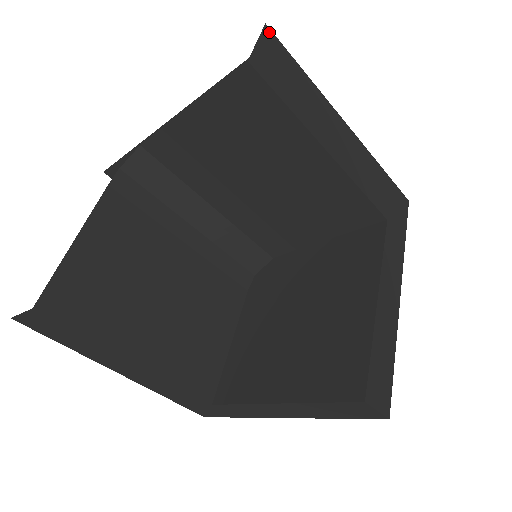
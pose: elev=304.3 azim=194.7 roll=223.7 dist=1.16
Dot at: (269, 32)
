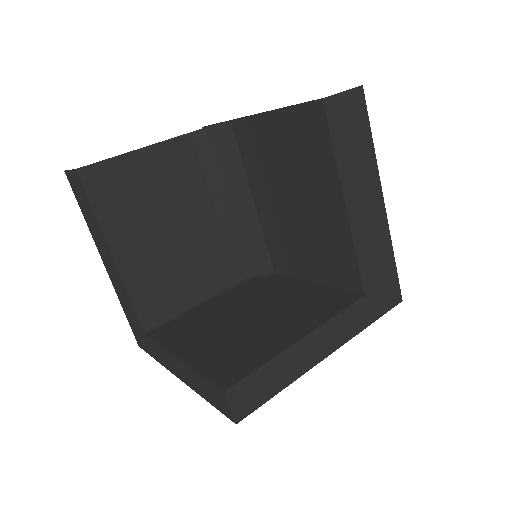
Dot at: (361, 93)
